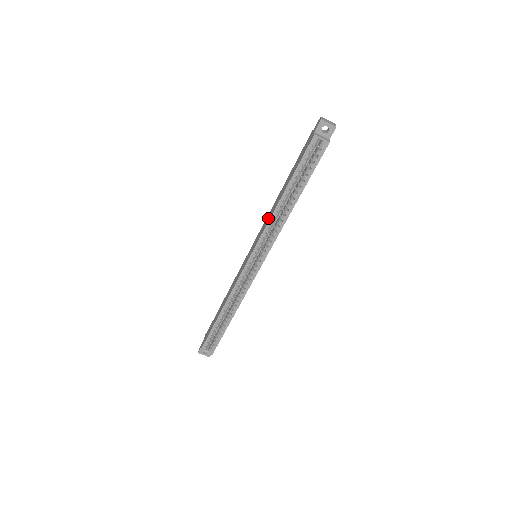
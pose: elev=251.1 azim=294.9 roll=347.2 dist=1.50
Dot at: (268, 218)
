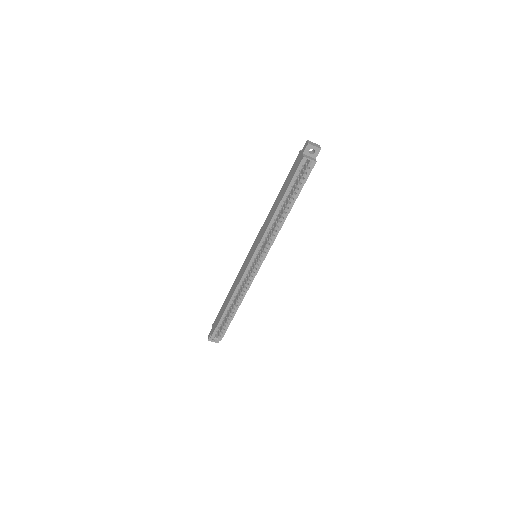
Dot at: (266, 225)
